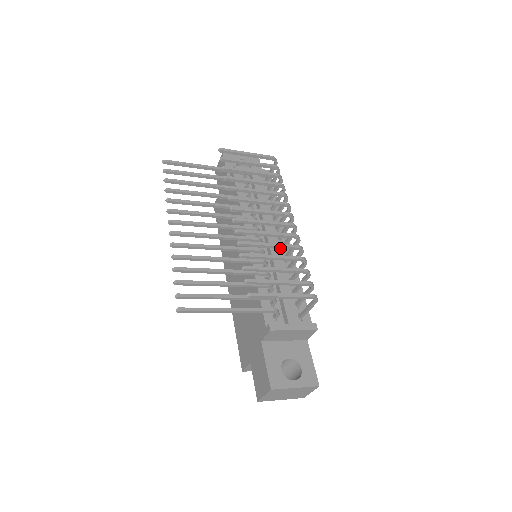
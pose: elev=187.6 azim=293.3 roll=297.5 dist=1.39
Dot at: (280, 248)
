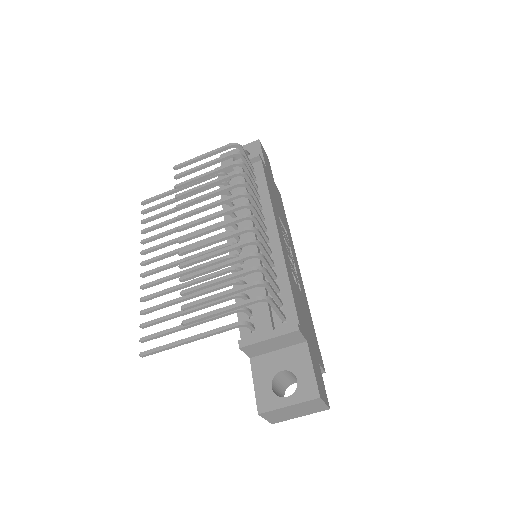
Dot at: occluded
